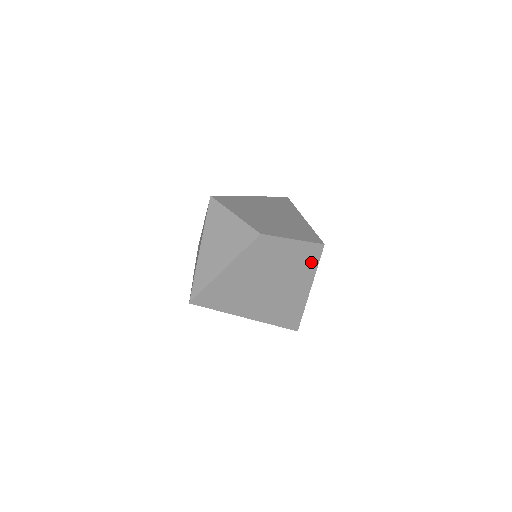
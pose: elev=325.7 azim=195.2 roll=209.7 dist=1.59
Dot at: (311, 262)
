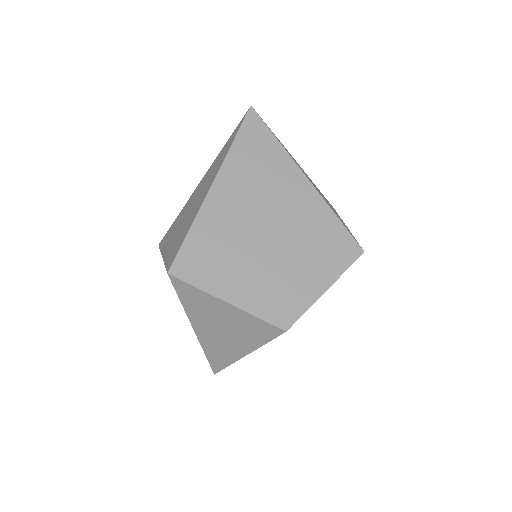
Dot at: occluded
